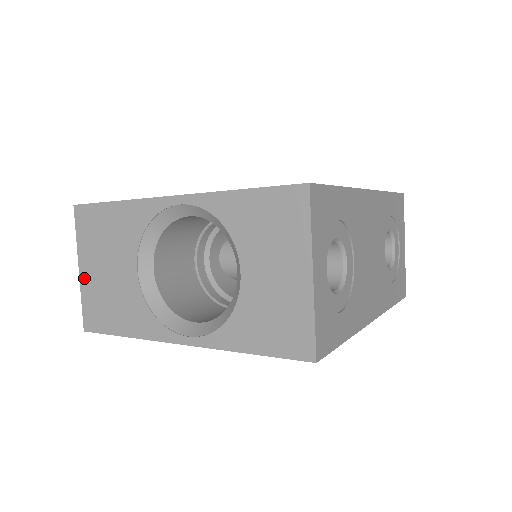
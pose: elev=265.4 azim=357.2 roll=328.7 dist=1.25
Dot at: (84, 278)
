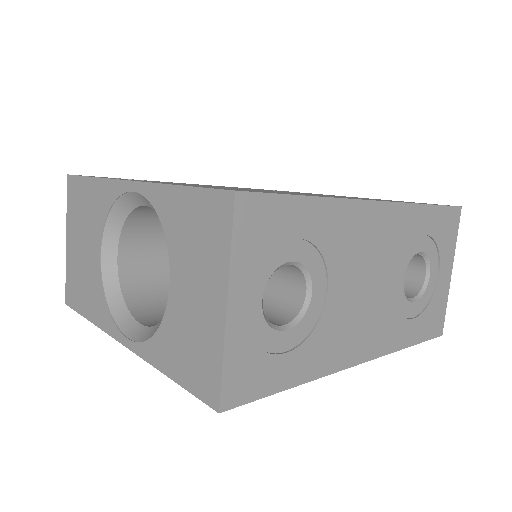
Dot at: (68, 251)
